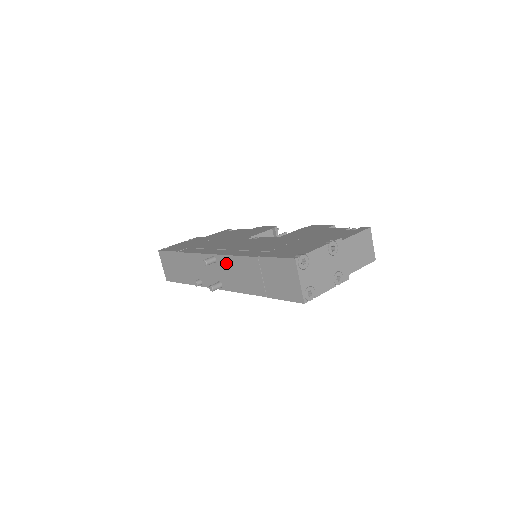
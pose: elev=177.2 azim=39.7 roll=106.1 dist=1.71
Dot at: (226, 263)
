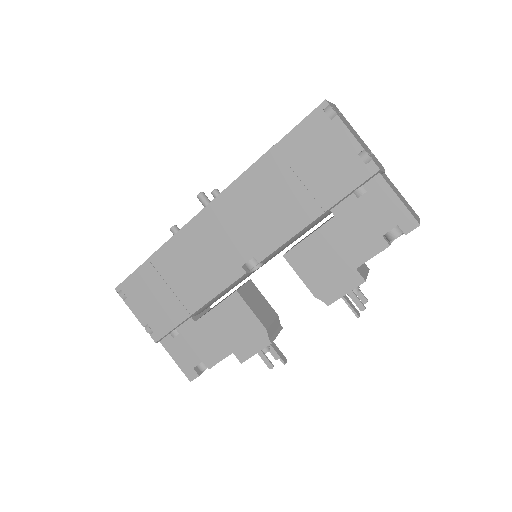
Dot at: occluded
